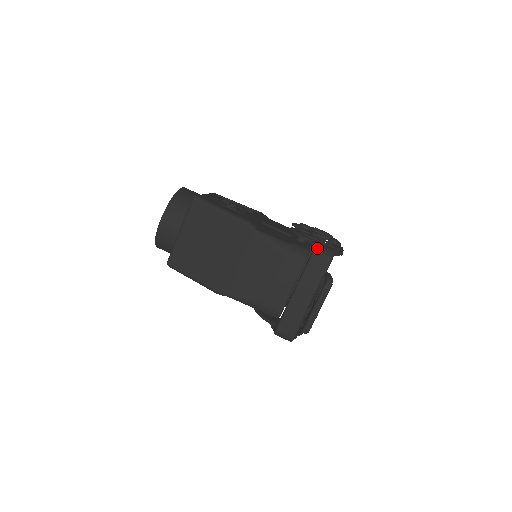
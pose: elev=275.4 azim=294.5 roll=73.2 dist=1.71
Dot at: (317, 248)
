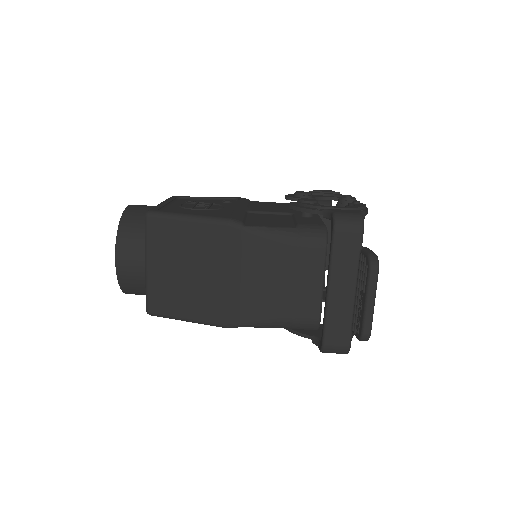
Dot at: (337, 220)
